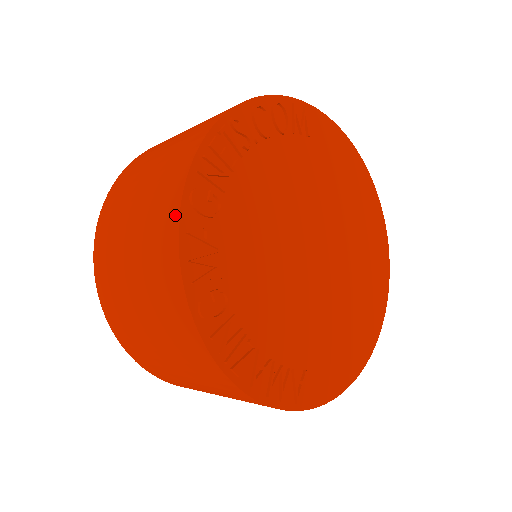
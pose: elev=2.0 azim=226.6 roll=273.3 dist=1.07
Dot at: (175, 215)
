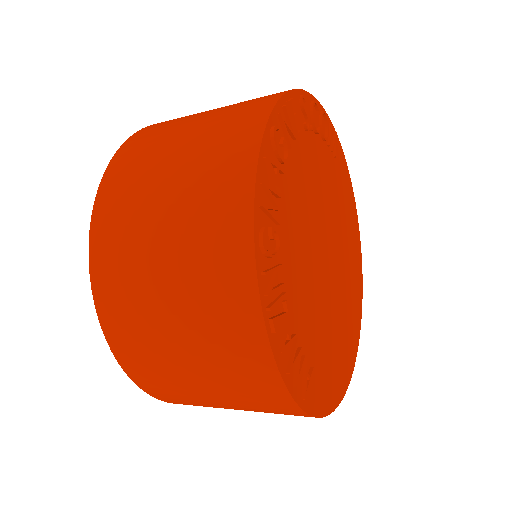
Dot at: (255, 138)
